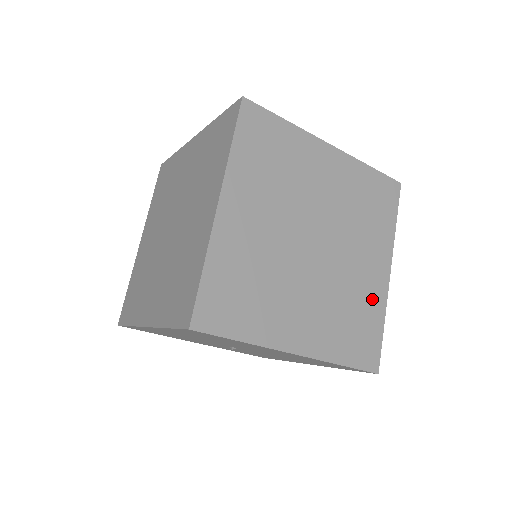
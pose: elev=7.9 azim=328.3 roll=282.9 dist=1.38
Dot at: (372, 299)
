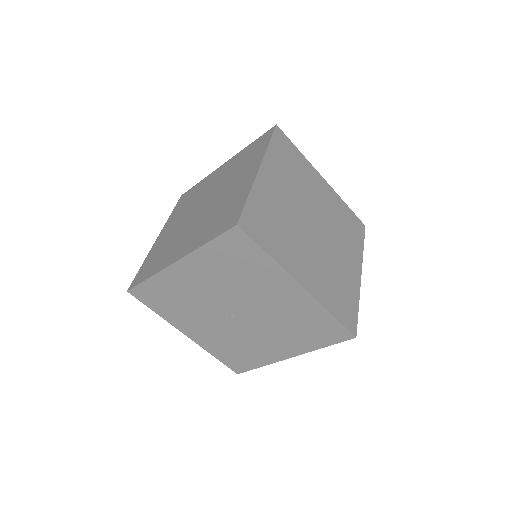
Dot at: (350, 284)
